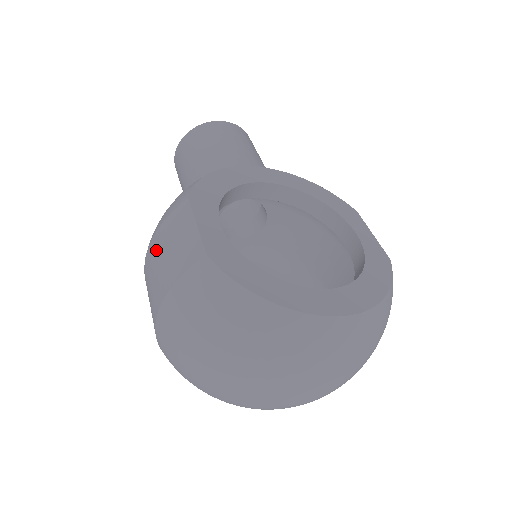
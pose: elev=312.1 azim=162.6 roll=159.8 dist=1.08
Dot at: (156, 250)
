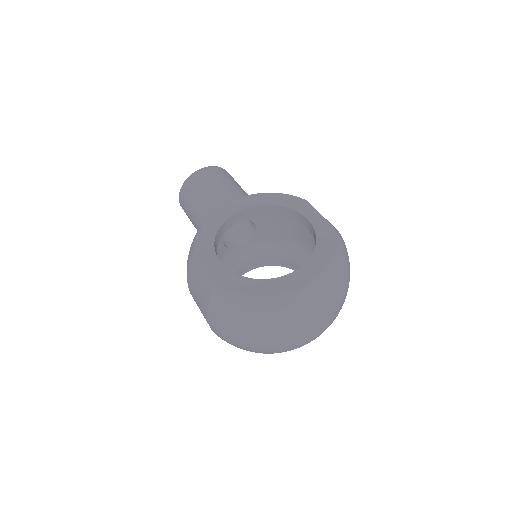
Dot at: (192, 287)
